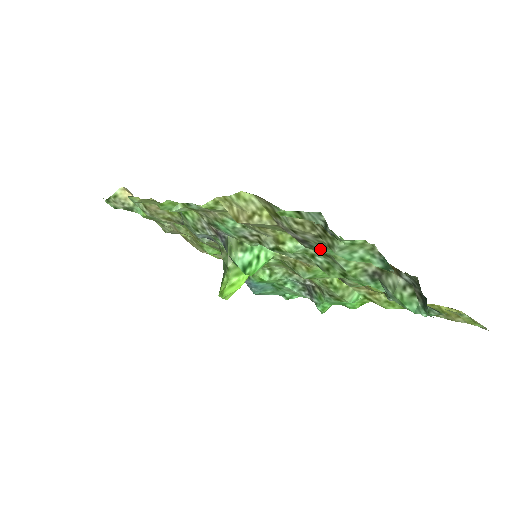
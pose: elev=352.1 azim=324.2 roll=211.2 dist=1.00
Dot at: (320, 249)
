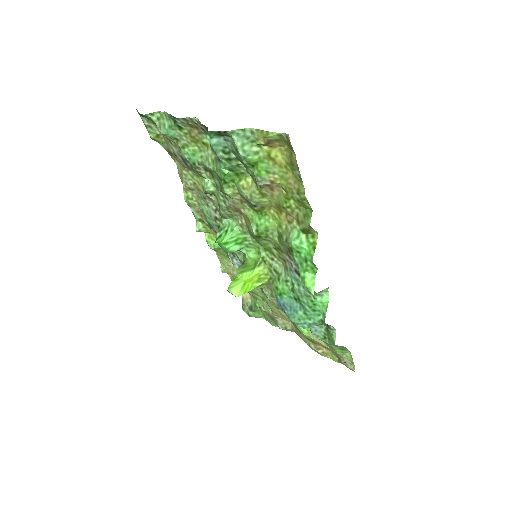
Dot at: (191, 160)
